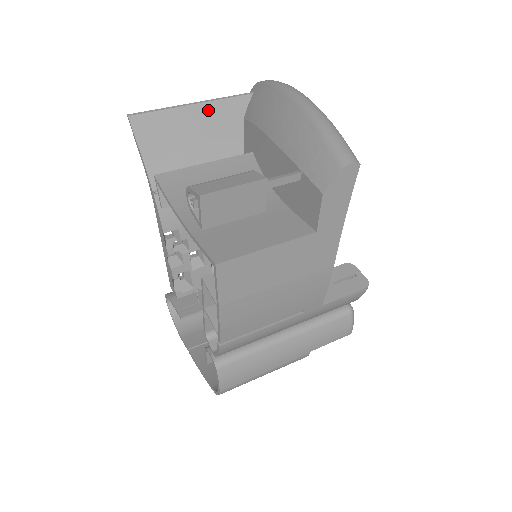
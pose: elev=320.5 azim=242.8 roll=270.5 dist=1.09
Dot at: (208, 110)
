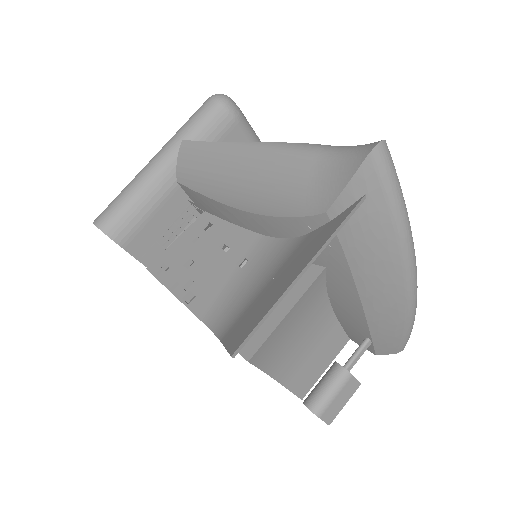
Dot at: occluded
